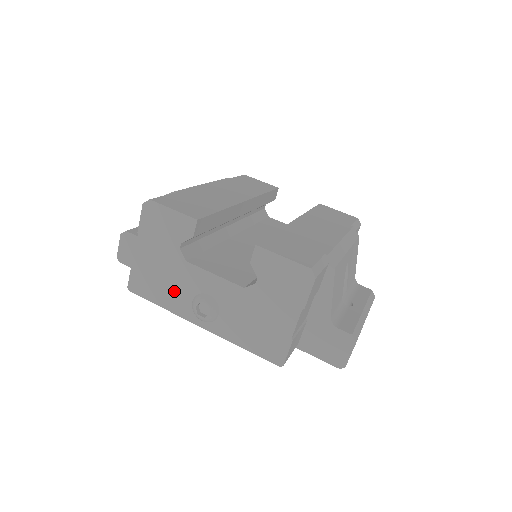
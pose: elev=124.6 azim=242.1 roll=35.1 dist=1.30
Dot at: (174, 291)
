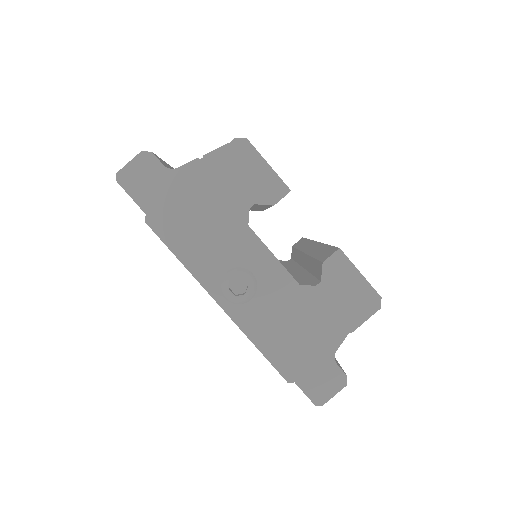
Dot at: (210, 250)
